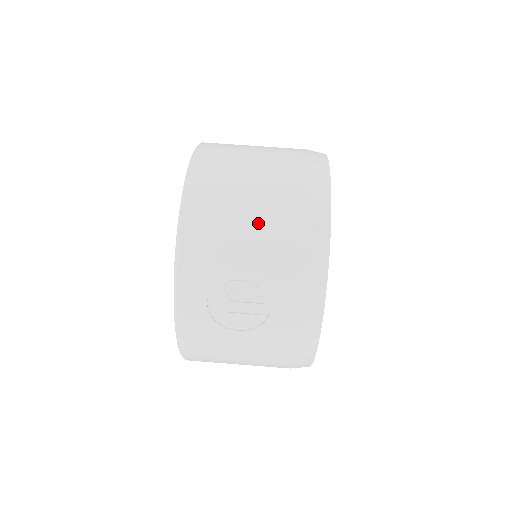
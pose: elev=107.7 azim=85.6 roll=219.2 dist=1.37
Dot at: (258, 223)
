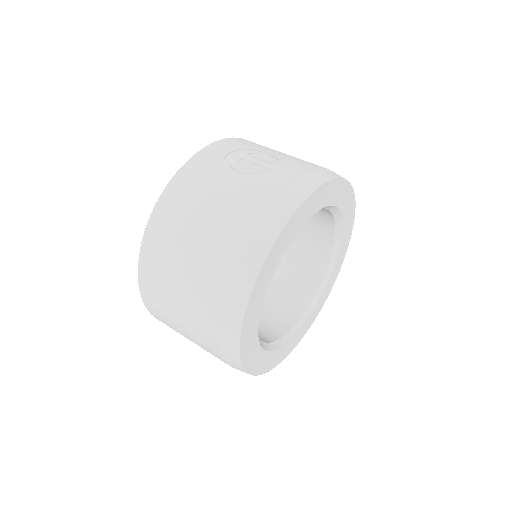
Dot at: occluded
